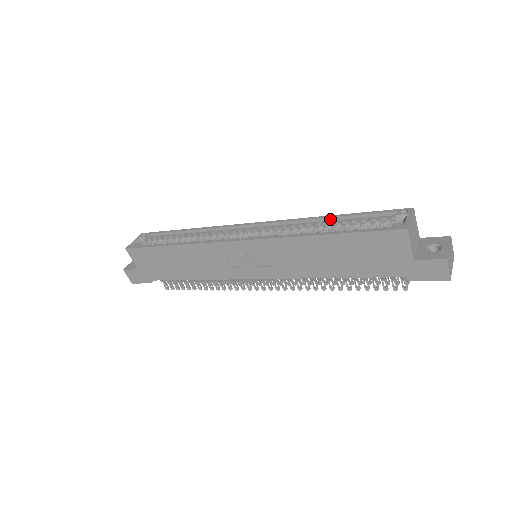
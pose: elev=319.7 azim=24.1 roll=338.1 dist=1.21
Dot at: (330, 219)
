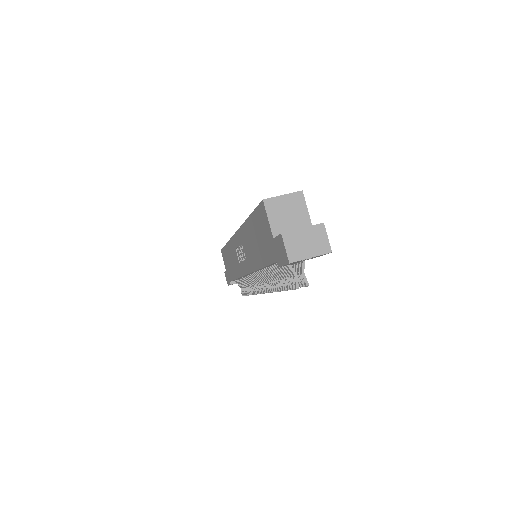
Dot at: occluded
